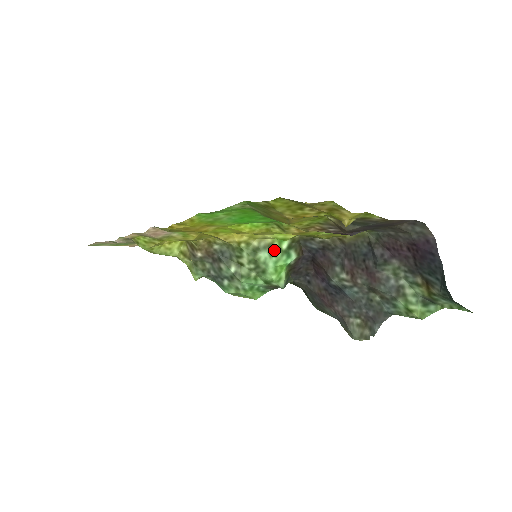
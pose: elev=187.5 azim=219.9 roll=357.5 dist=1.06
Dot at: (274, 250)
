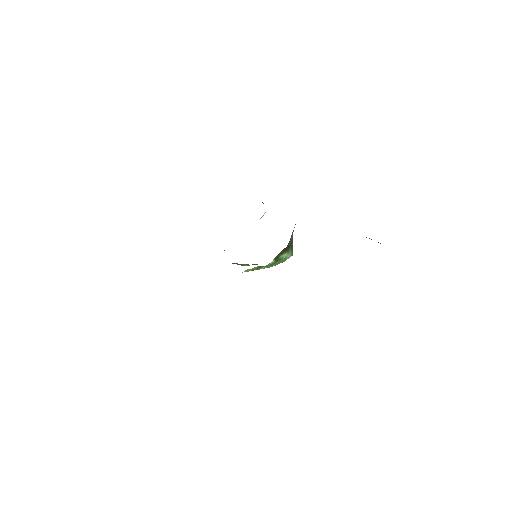
Dot at: (267, 266)
